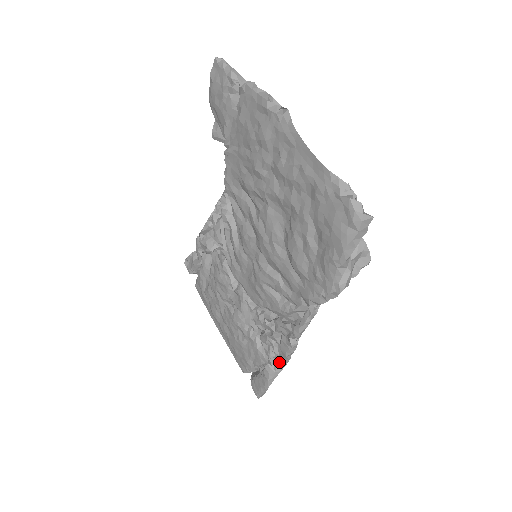
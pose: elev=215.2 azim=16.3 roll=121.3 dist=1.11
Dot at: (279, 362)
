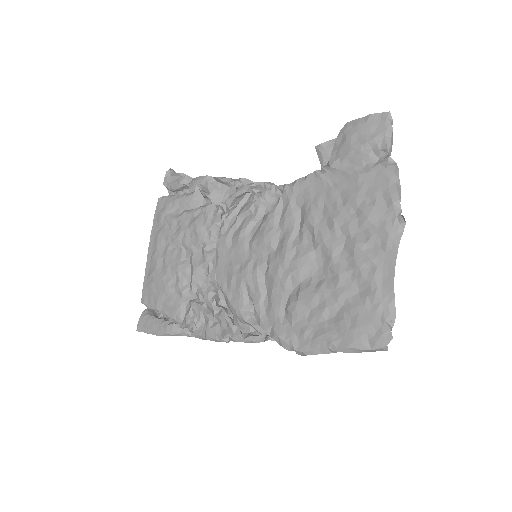
Dot at: (189, 331)
